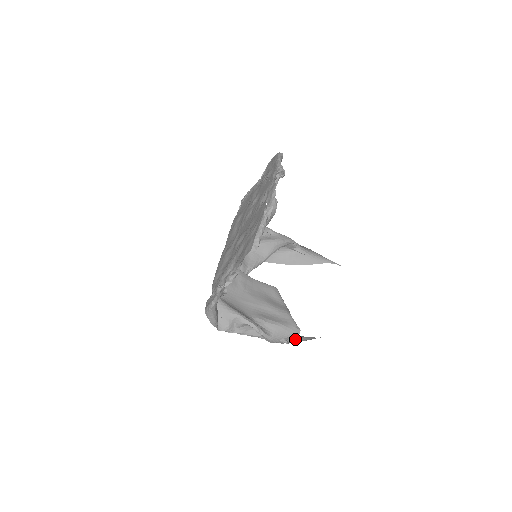
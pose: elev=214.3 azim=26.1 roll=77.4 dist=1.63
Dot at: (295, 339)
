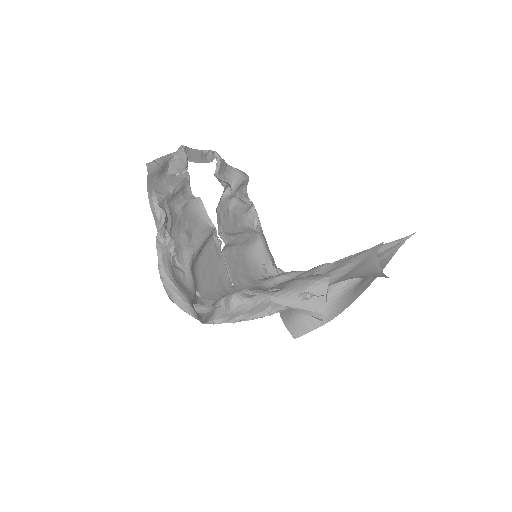
Dot at: occluded
